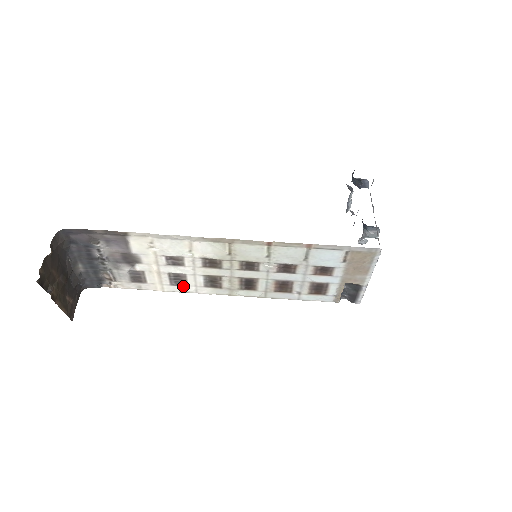
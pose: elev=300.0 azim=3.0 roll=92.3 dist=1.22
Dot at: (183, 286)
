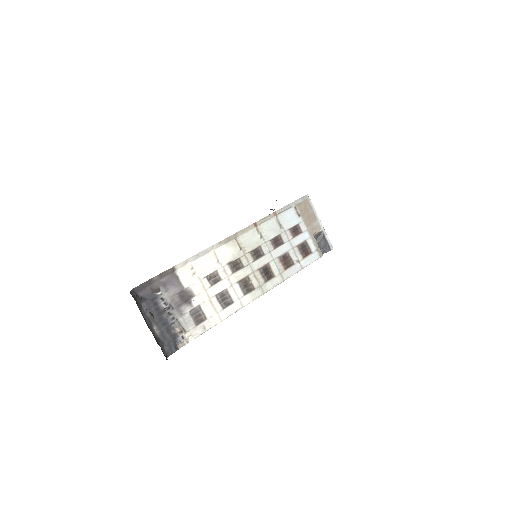
Dot at: (231, 305)
